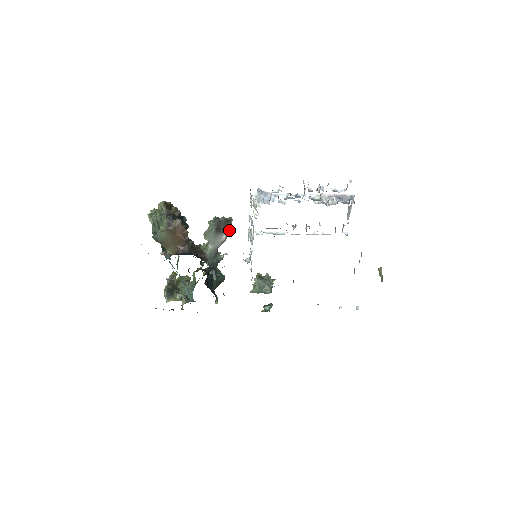
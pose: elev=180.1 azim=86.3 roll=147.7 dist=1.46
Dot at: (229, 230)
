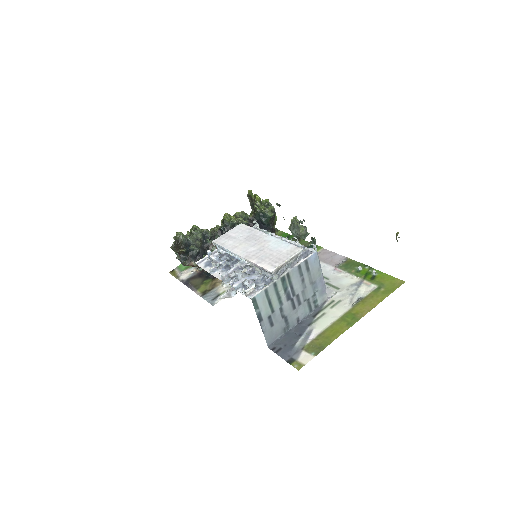
Dot at: occluded
